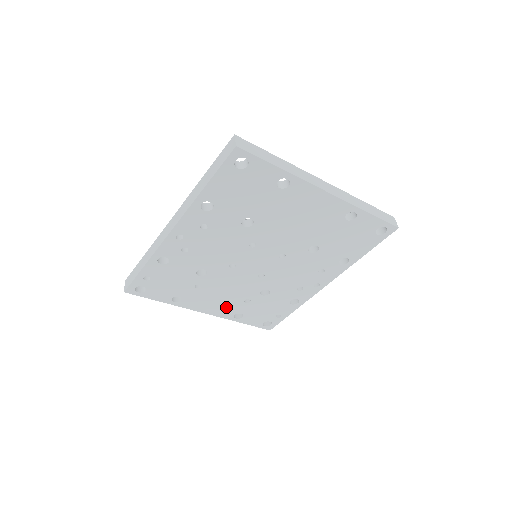
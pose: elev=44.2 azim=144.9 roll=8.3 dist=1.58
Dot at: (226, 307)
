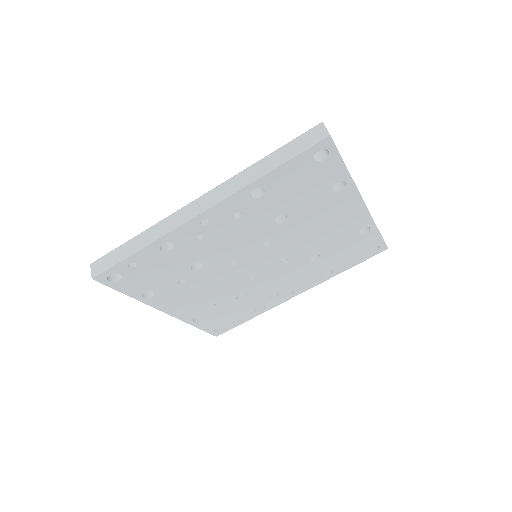
Dot at: (193, 308)
